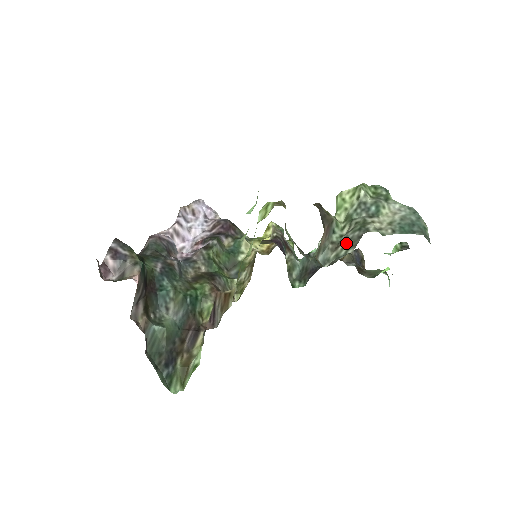
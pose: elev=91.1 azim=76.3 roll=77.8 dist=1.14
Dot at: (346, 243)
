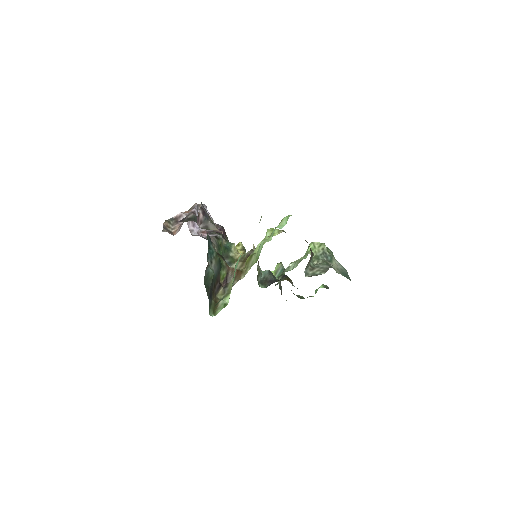
Dot at: (319, 269)
